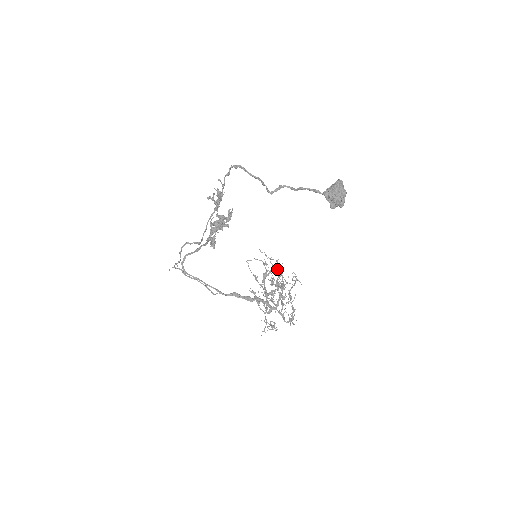
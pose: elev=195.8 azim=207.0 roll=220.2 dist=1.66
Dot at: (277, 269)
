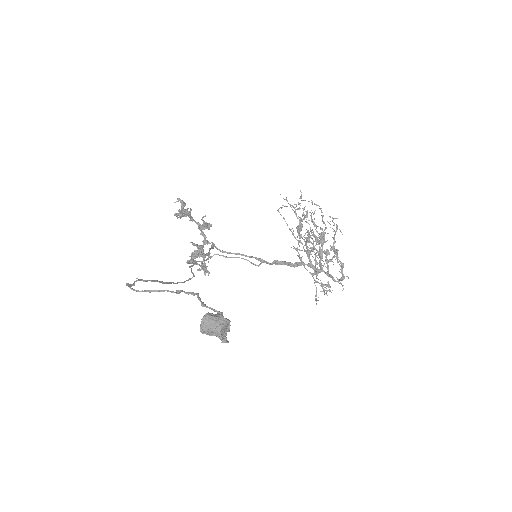
Dot at: occluded
